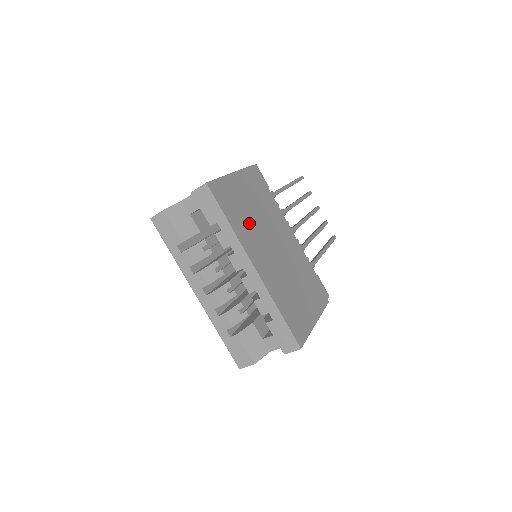
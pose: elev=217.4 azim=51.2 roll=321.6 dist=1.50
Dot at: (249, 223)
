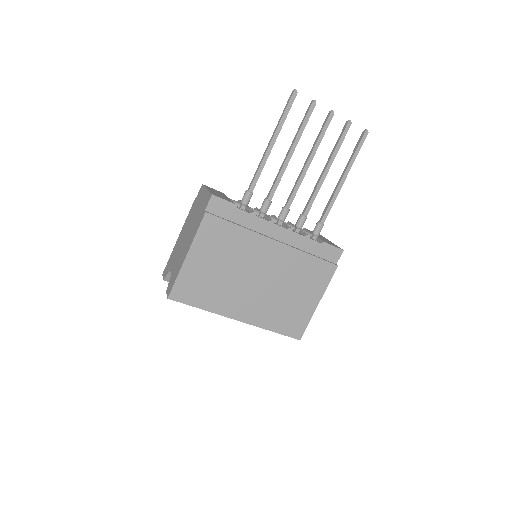
Dot at: (221, 287)
